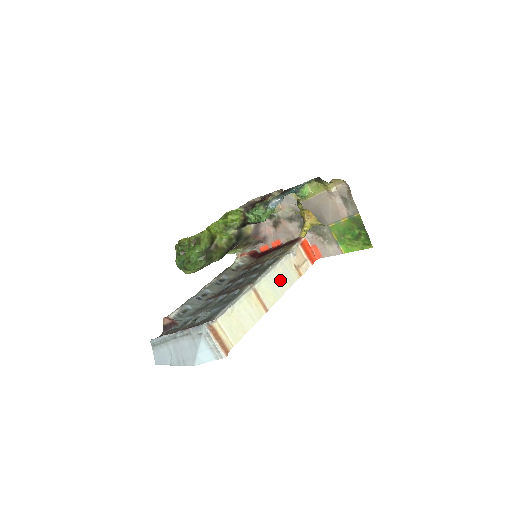
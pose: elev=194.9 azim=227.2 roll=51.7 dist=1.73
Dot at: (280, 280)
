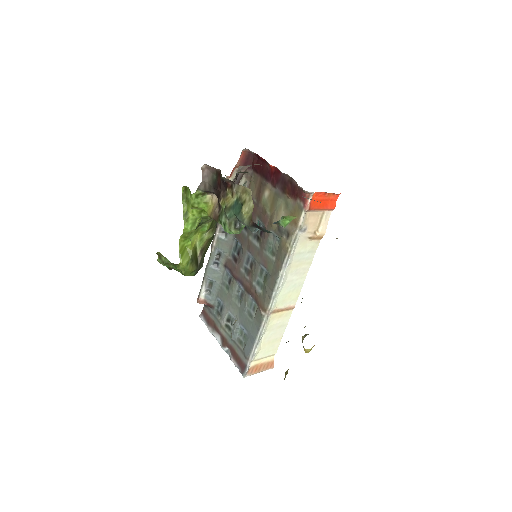
Dot at: (297, 271)
